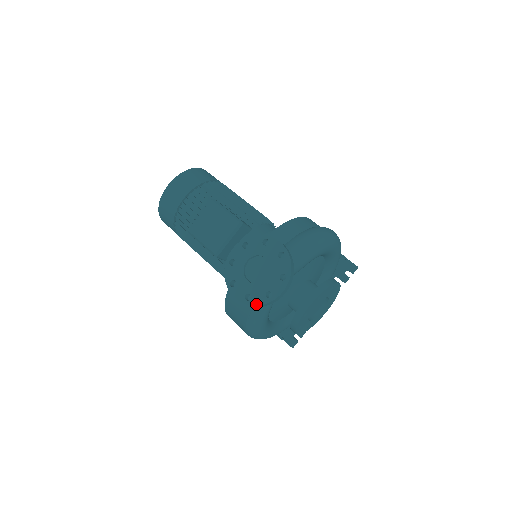
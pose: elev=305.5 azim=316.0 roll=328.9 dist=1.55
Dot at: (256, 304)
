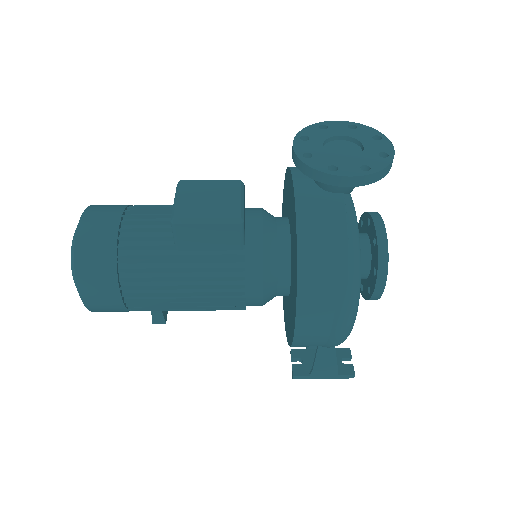
Dot at: (382, 167)
